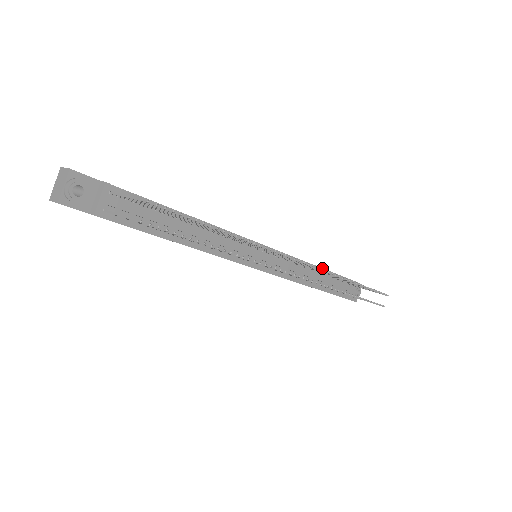
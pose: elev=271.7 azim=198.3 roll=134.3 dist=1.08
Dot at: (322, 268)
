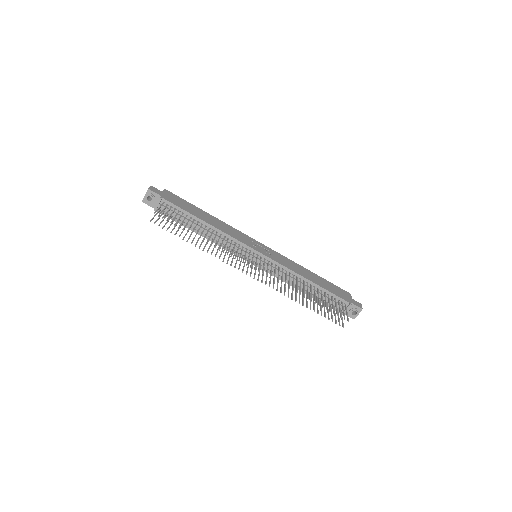
Dot at: (312, 282)
